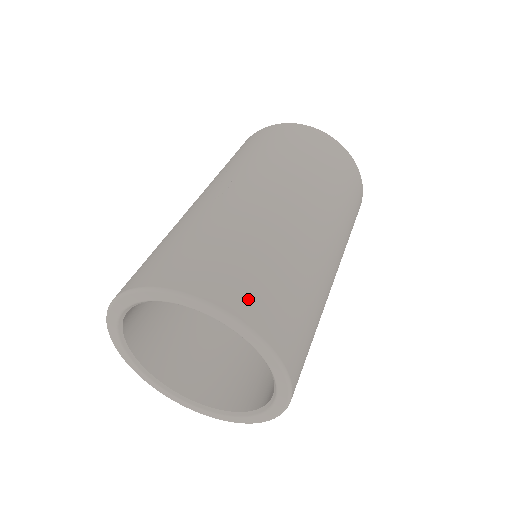
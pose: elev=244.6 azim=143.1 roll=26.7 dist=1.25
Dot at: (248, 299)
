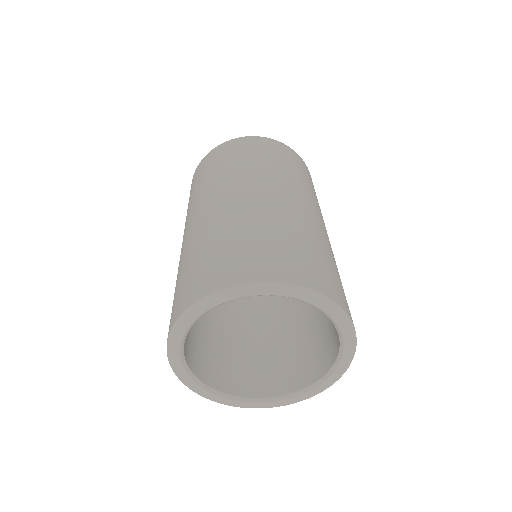
Dot at: (222, 273)
